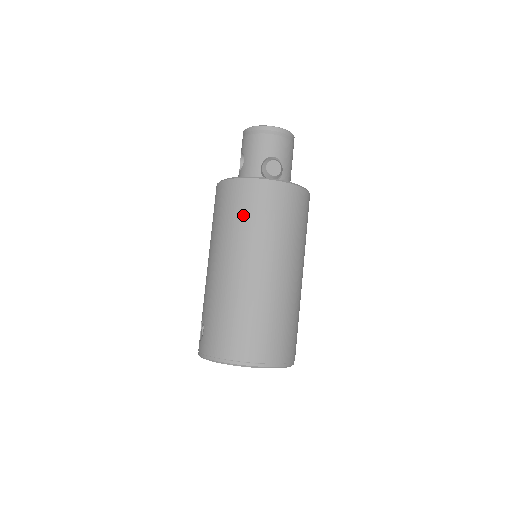
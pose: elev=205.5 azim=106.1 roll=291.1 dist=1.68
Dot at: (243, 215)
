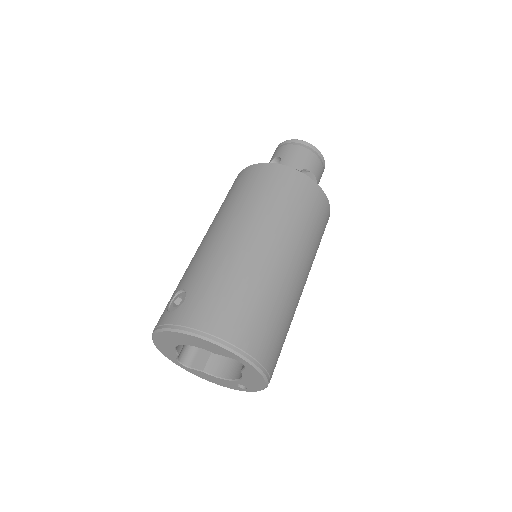
Dot at: (281, 197)
